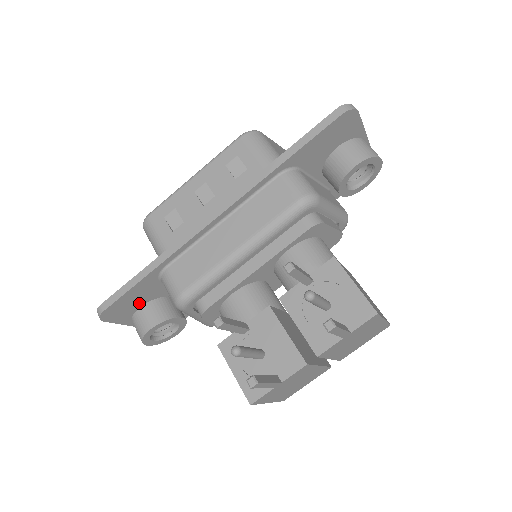
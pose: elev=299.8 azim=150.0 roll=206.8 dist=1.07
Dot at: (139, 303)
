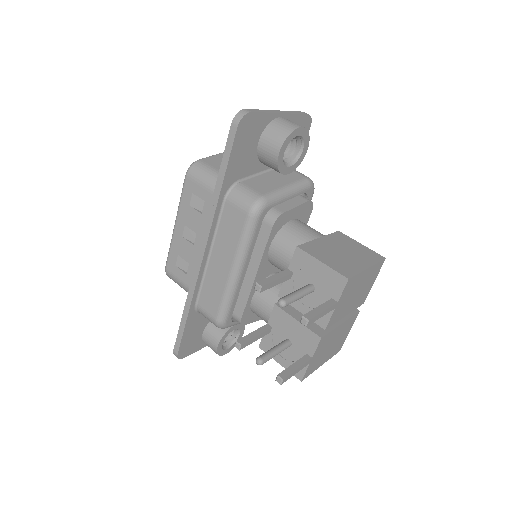
Dot at: (199, 333)
